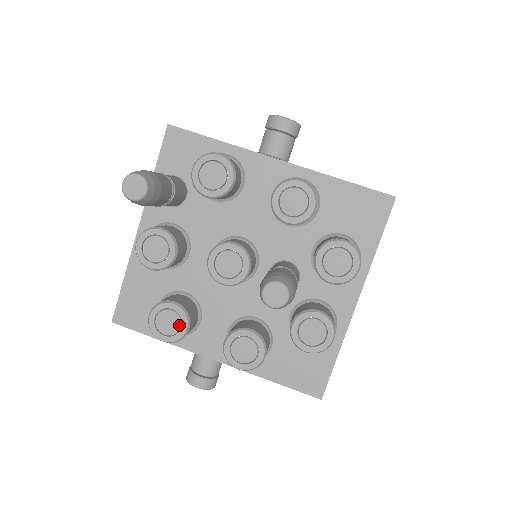
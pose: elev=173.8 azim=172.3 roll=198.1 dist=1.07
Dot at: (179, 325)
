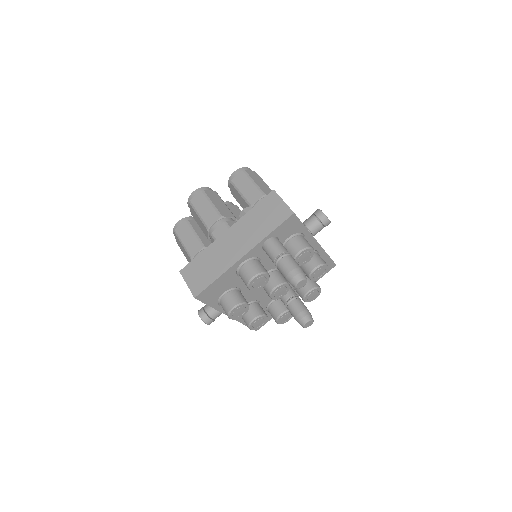
Dot at: (243, 313)
